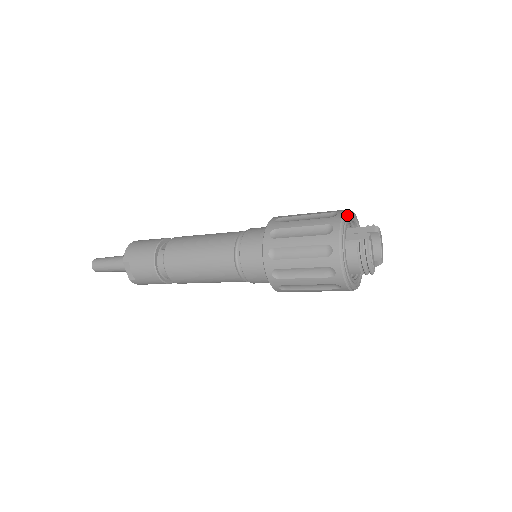
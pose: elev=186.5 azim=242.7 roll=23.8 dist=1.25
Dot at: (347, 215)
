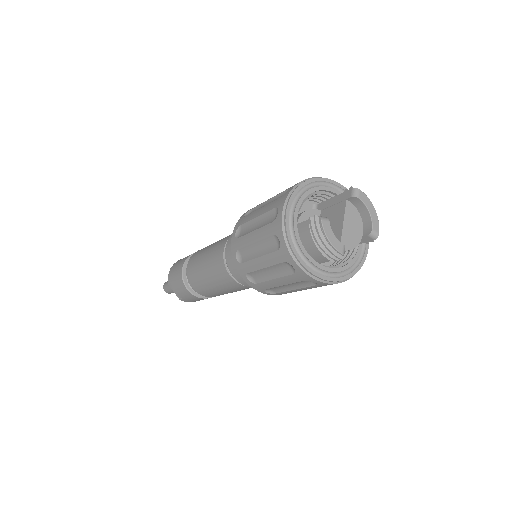
Dot at: (300, 188)
